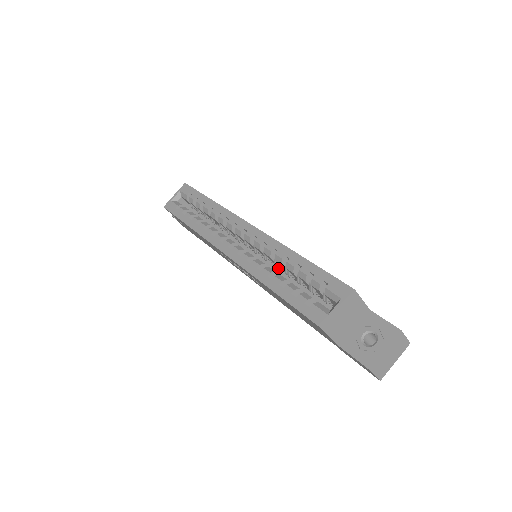
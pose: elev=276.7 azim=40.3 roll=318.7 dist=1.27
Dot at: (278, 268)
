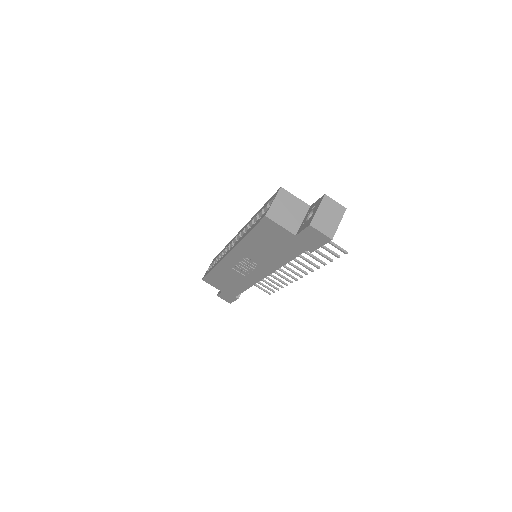
Dot at: occluded
